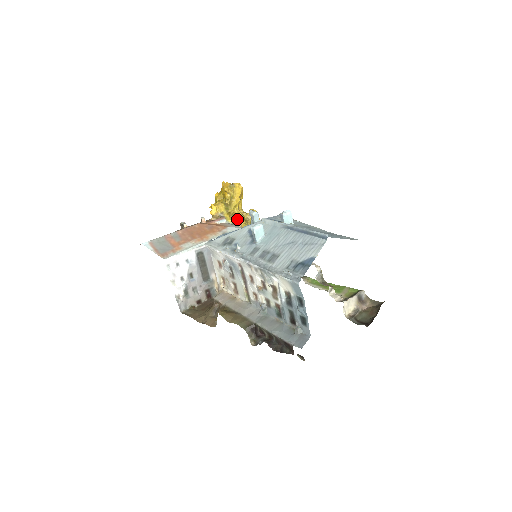
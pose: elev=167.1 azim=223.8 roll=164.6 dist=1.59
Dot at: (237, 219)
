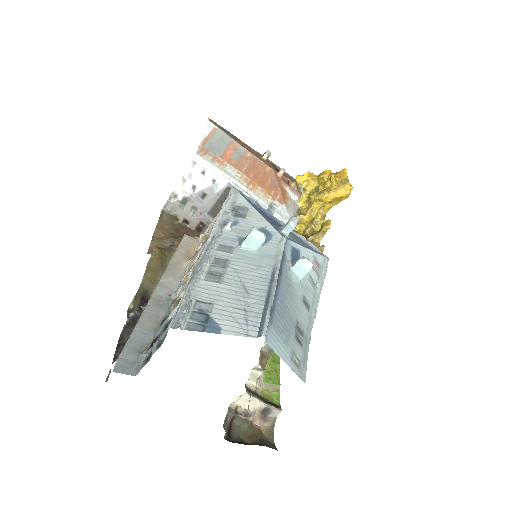
Dot at: (306, 211)
